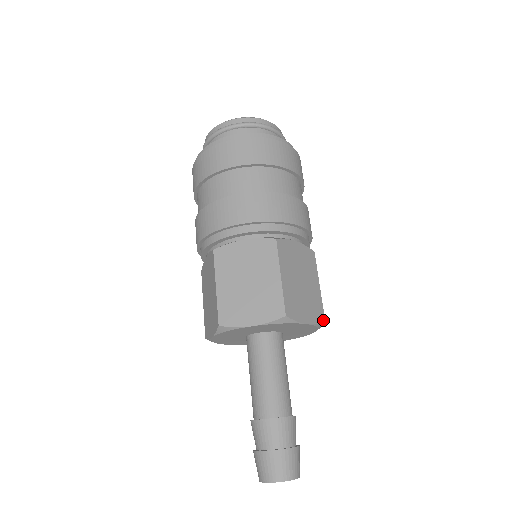
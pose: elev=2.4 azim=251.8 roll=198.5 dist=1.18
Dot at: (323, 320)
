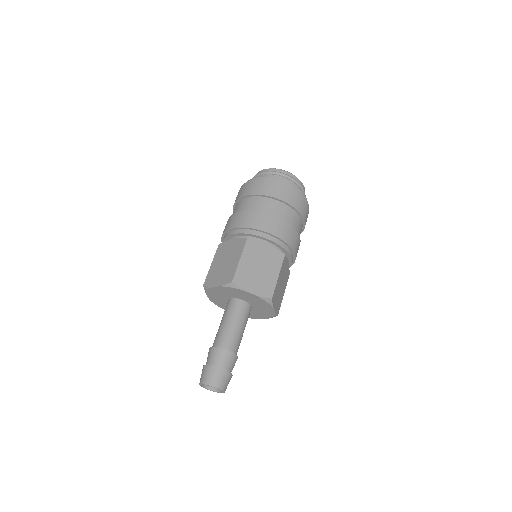
Dot at: (270, 297)
